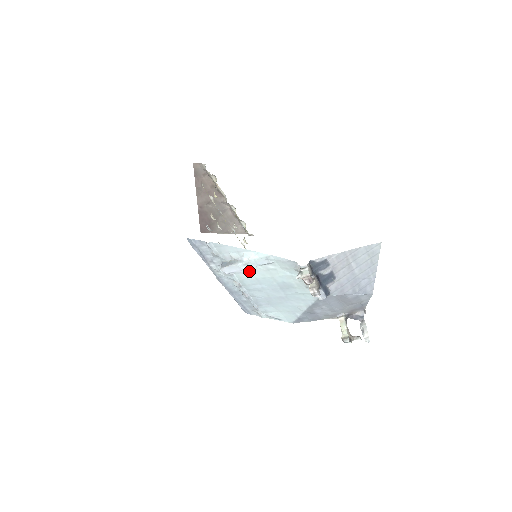
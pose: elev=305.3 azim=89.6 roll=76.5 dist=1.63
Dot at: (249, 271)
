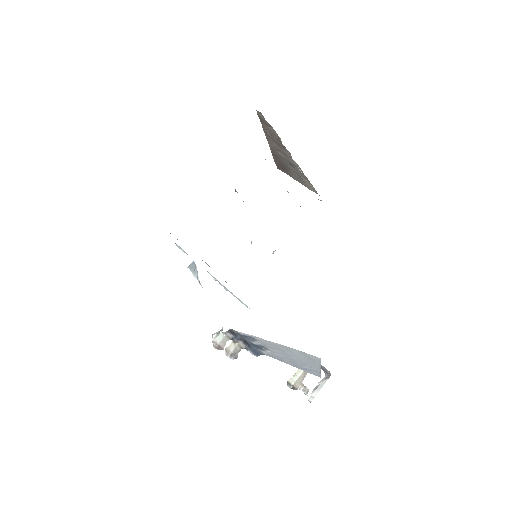
Dot at: occluded
